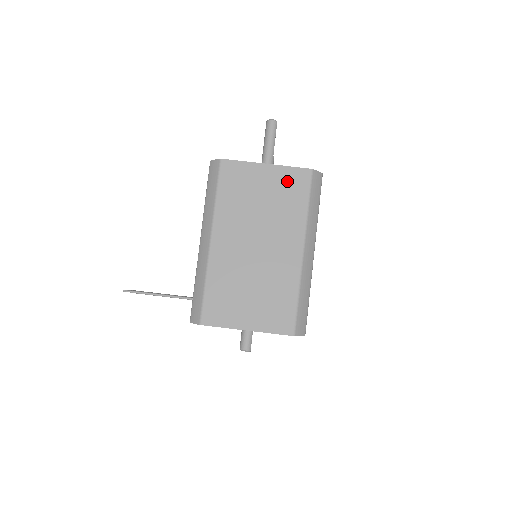
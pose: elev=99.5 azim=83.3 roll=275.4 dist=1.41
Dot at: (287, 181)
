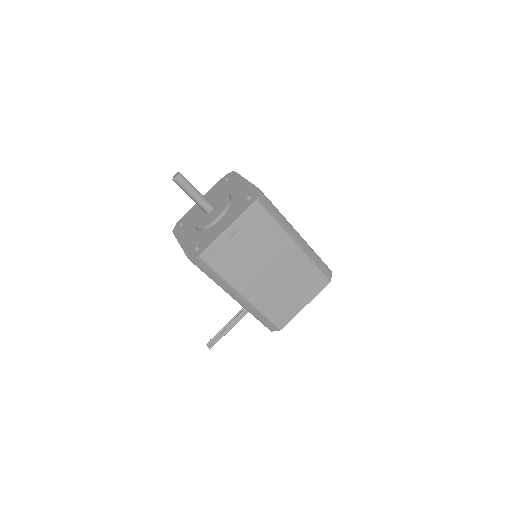
Dot at: (249, 223)
